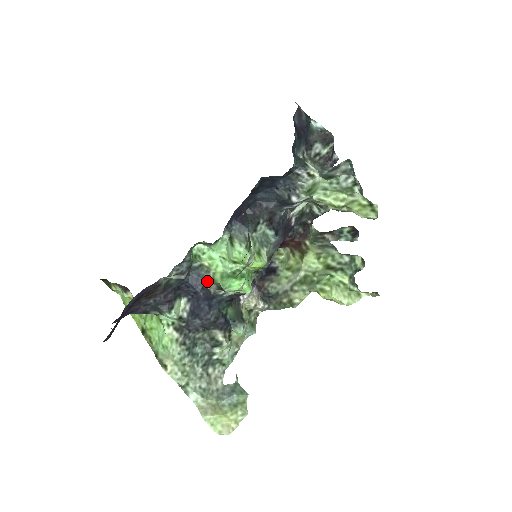
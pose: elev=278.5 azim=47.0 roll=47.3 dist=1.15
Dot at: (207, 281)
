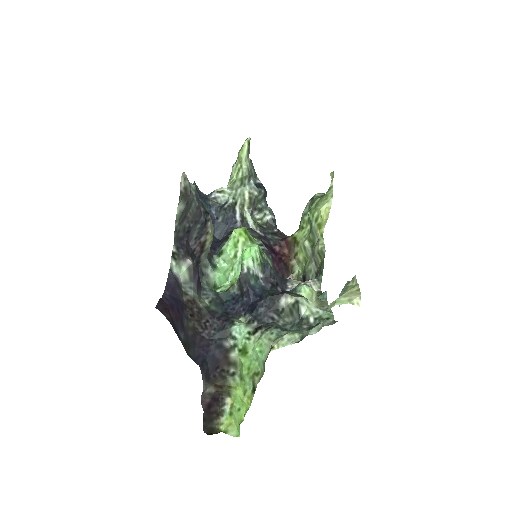
Dot at: (239, 290)
